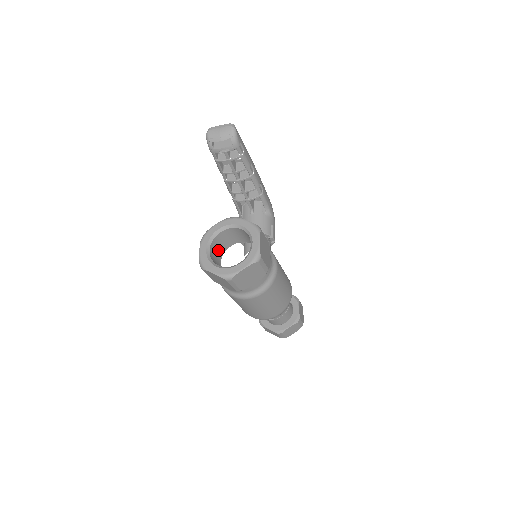
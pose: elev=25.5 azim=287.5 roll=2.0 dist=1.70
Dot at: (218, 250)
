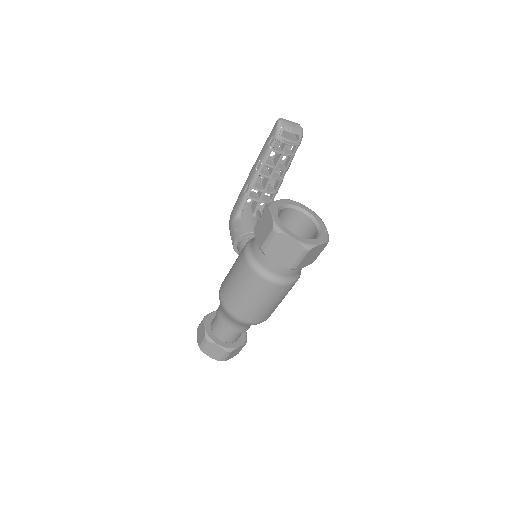
Dot at: occluded
